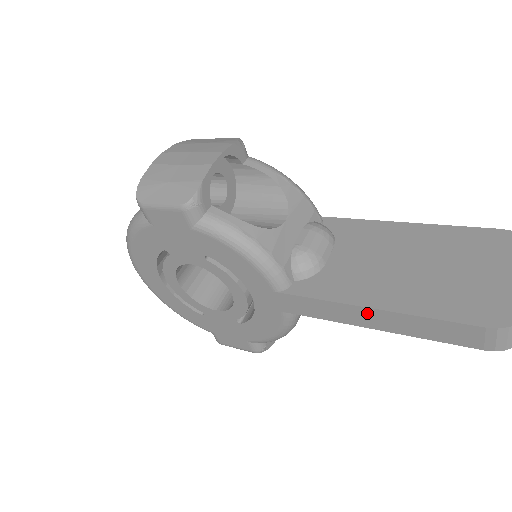
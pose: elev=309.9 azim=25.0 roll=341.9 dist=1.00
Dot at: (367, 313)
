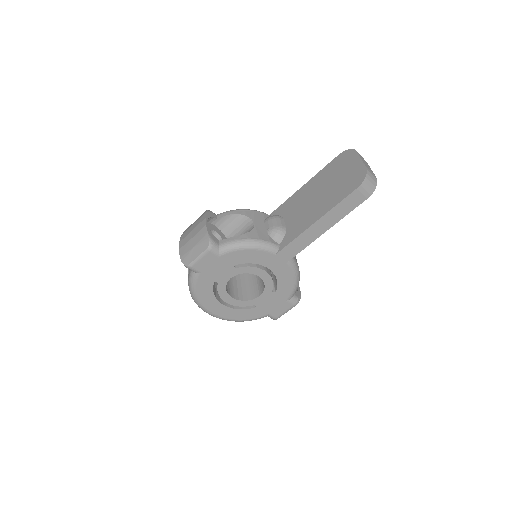
Dot at: (316, 226)
